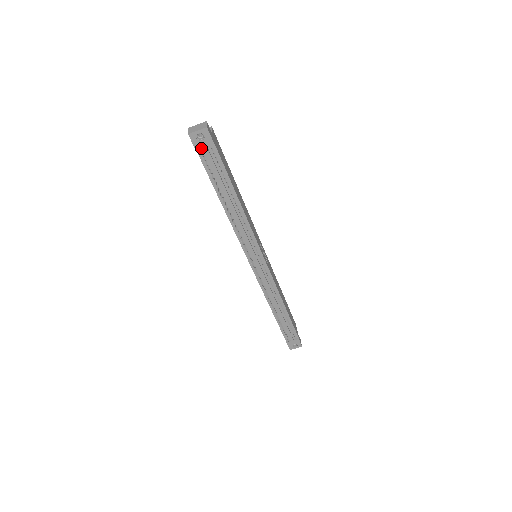
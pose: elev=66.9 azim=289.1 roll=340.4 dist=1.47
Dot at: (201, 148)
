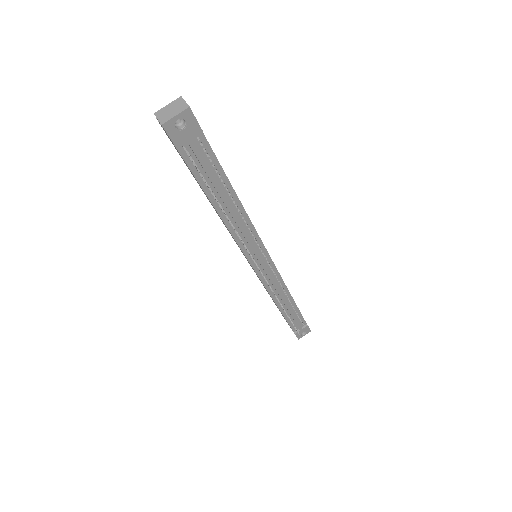
Dot at: (183, 141)
